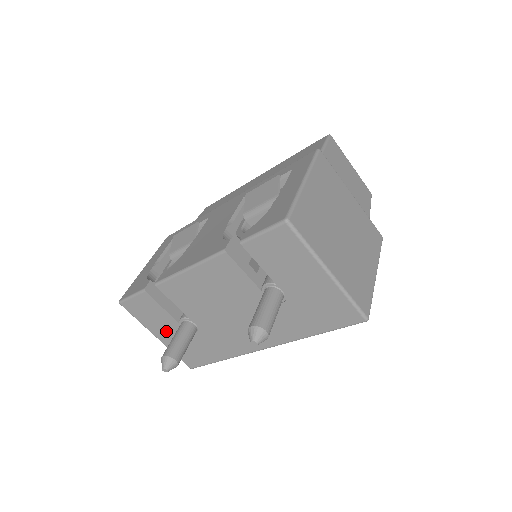
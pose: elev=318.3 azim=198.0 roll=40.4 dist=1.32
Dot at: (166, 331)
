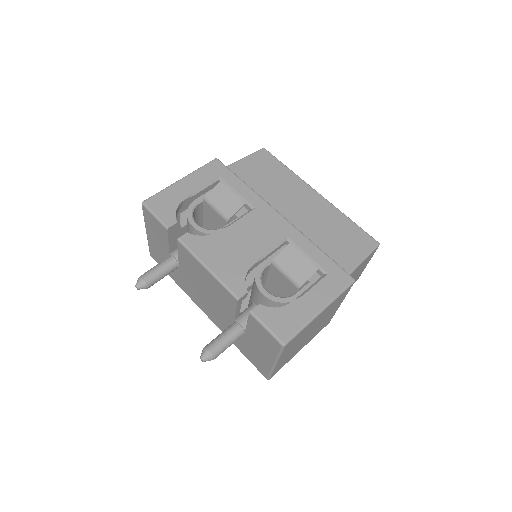
Dot at: (157, 241)
